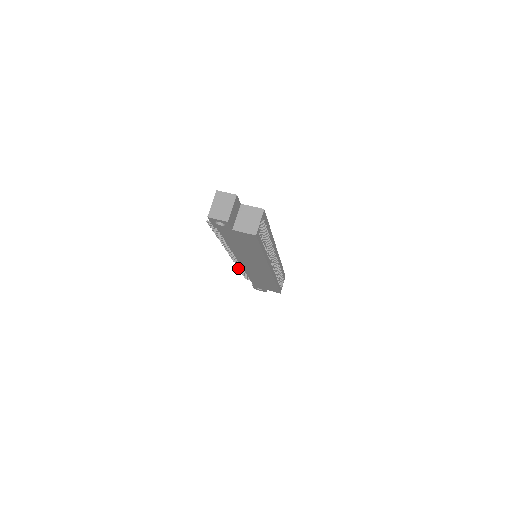
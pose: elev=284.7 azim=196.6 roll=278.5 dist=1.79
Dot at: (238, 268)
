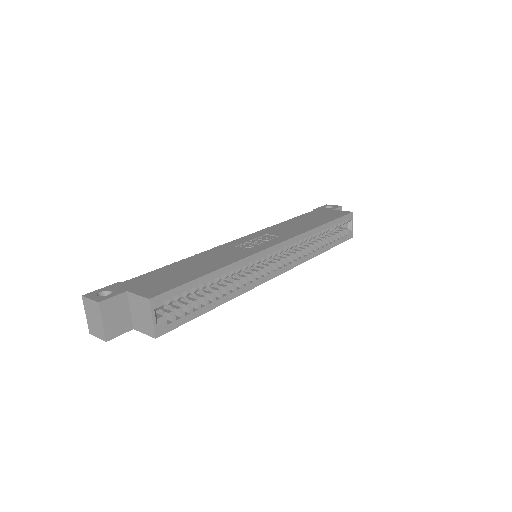
Dot at: occluded
